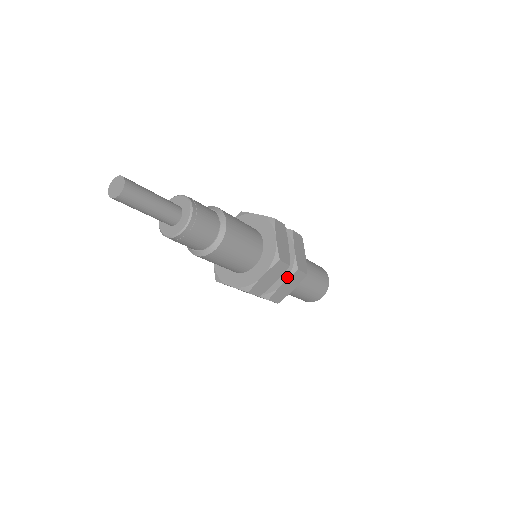
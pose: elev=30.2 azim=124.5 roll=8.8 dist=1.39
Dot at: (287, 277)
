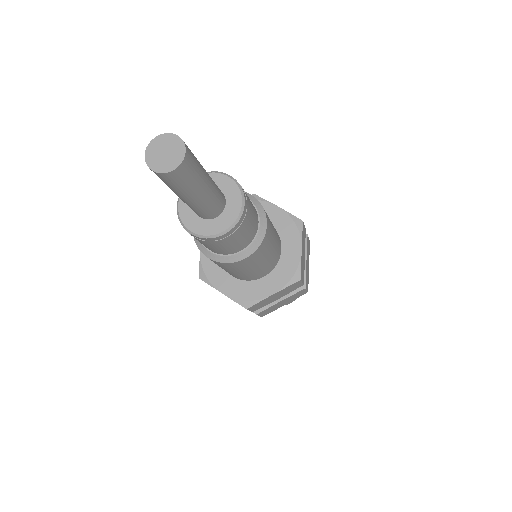
Dot at: (290, 294)
